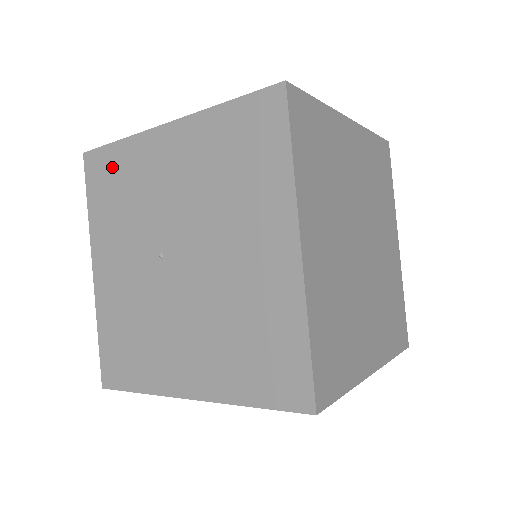
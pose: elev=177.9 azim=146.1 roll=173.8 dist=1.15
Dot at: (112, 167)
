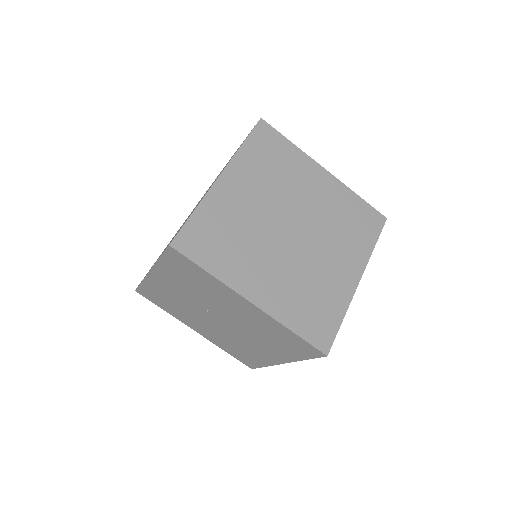
Dot at: (194, 272)
